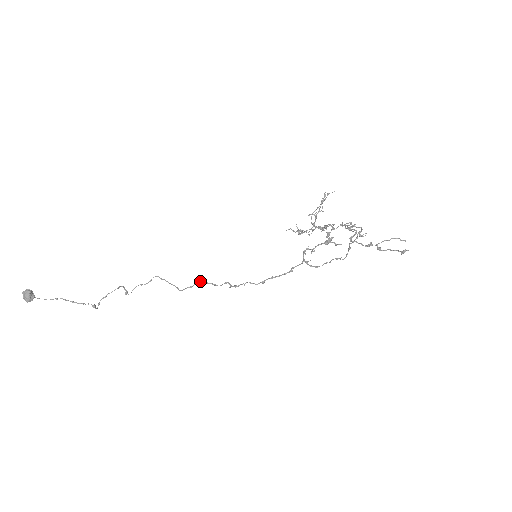
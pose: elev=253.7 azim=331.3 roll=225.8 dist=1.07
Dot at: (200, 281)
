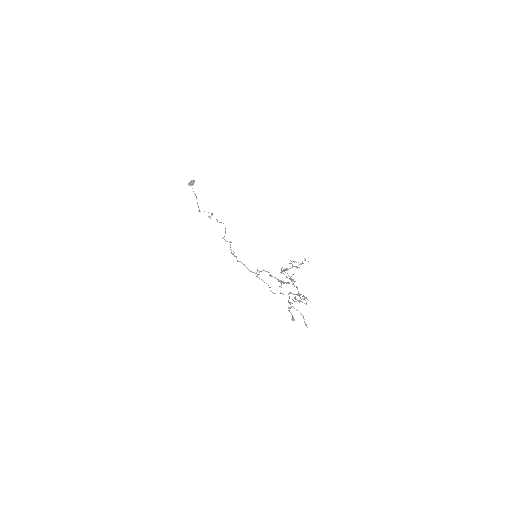
Dot at: (230, 241)
